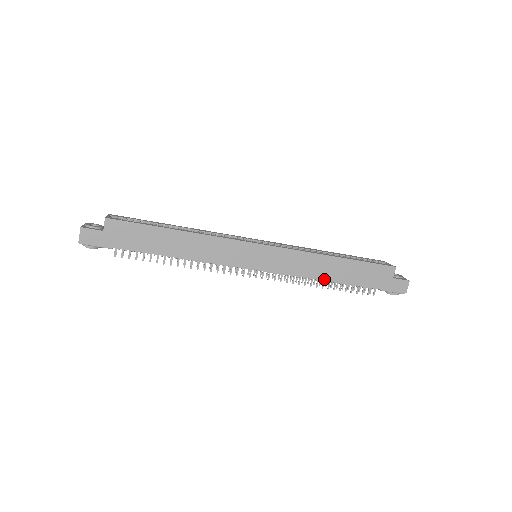
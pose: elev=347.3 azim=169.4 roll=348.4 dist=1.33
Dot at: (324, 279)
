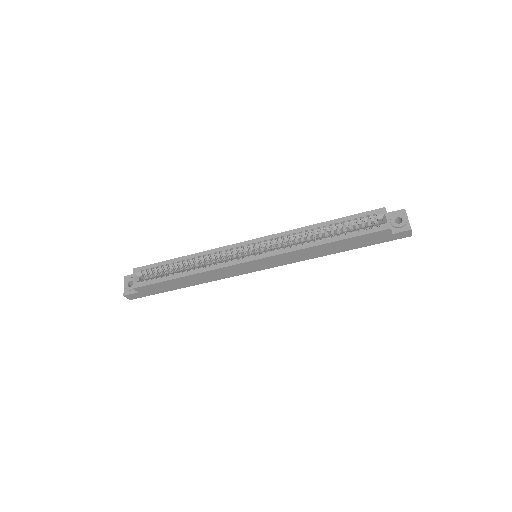
Dot at: (322, 256)
